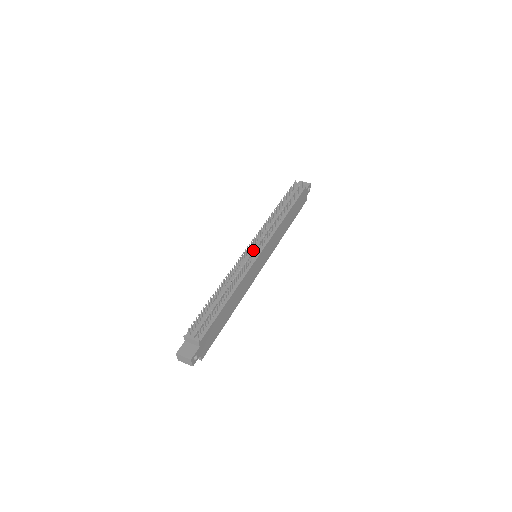
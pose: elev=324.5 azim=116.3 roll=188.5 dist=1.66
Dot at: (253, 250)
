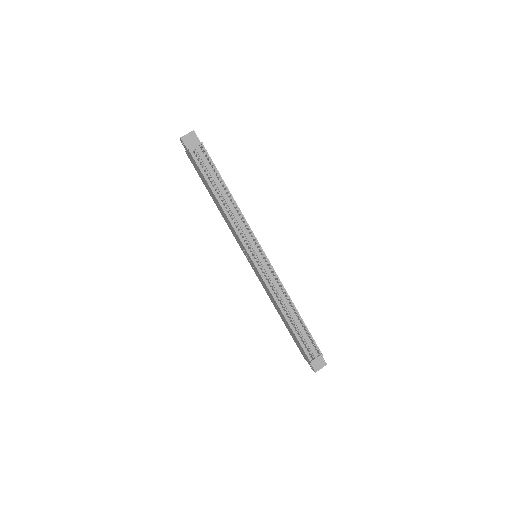
Dot at: (261, 260)
